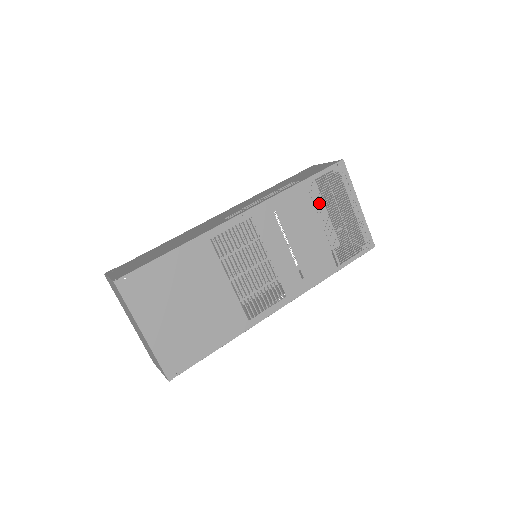
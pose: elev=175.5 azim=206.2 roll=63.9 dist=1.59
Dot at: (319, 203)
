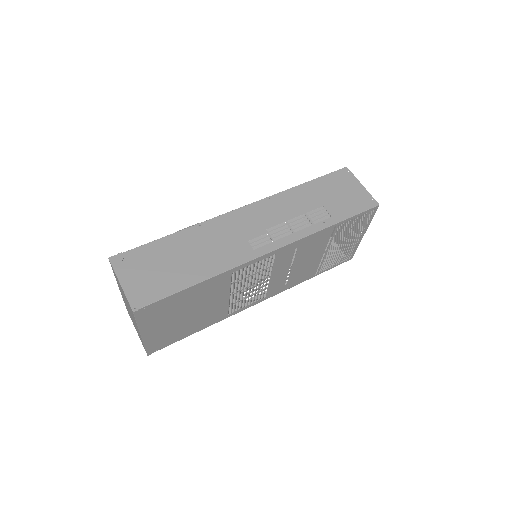
Dot at: occluded
